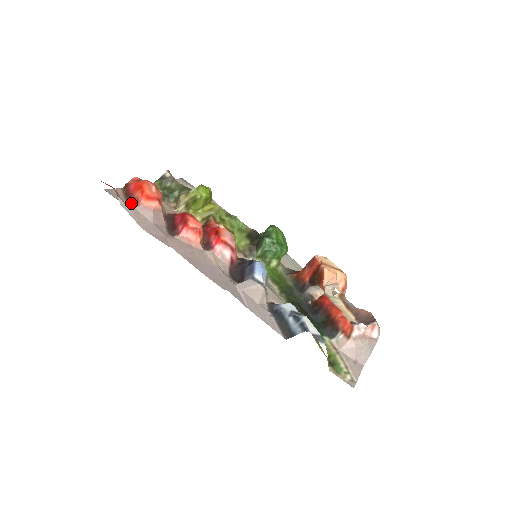
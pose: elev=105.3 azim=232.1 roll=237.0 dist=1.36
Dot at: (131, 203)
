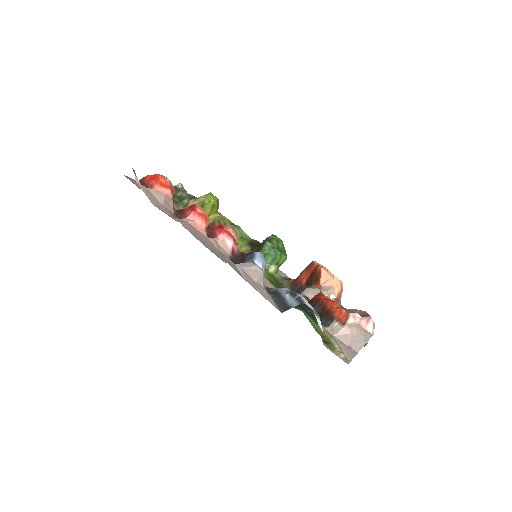
Dot at: occluded
